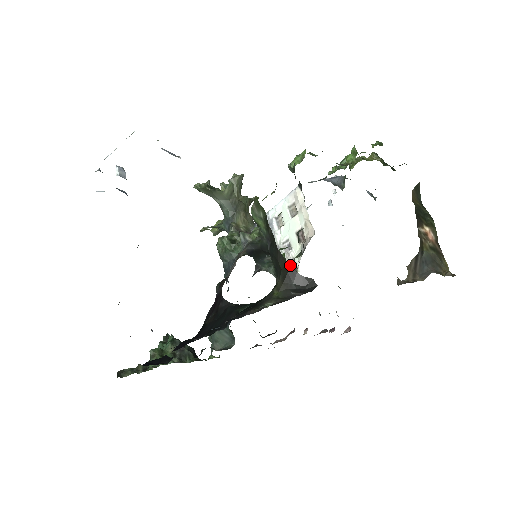
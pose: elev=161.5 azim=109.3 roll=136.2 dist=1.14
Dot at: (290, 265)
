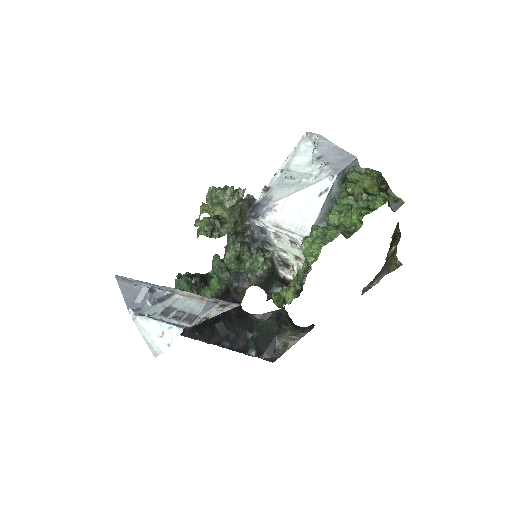
Dot at: (284, 261)
